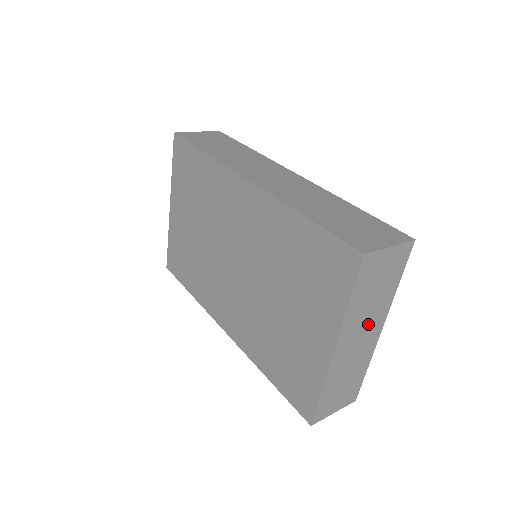
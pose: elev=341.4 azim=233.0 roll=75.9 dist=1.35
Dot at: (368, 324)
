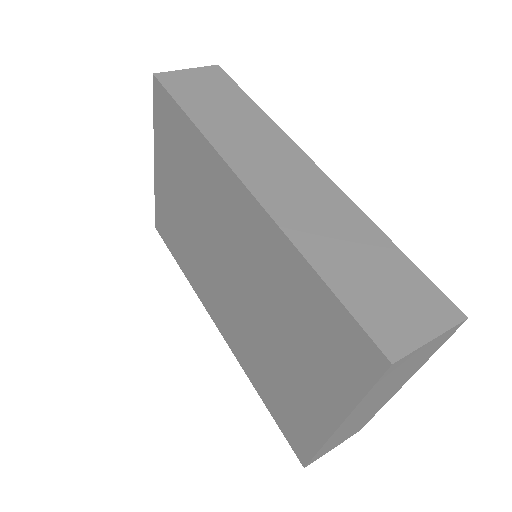
Dot at: (385, 394)
